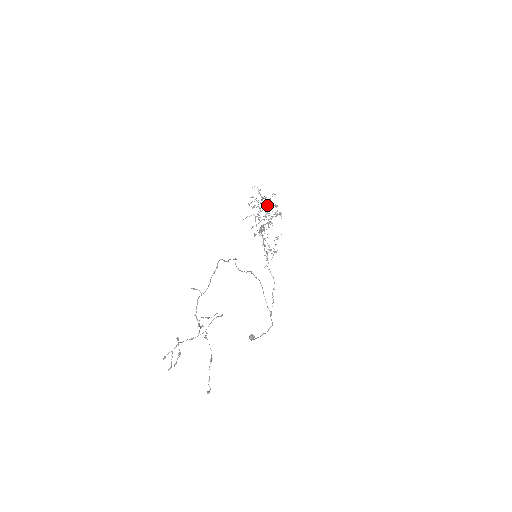
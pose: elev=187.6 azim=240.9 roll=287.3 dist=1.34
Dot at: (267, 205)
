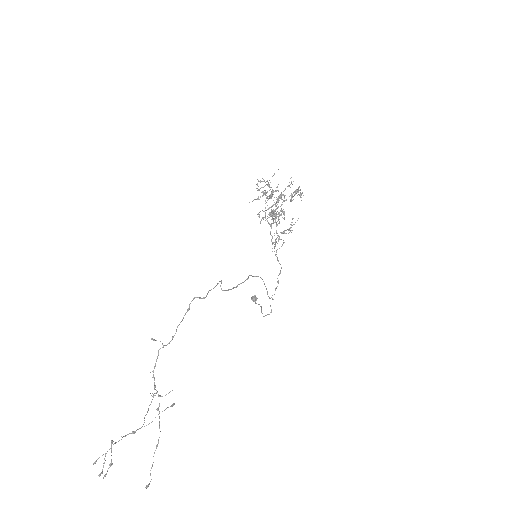
Dot at: (280, 195)
